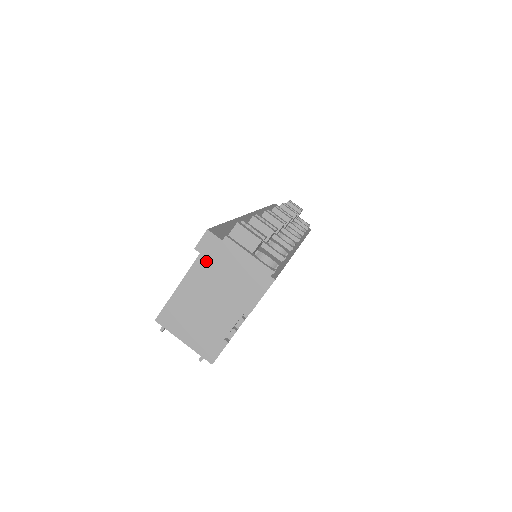
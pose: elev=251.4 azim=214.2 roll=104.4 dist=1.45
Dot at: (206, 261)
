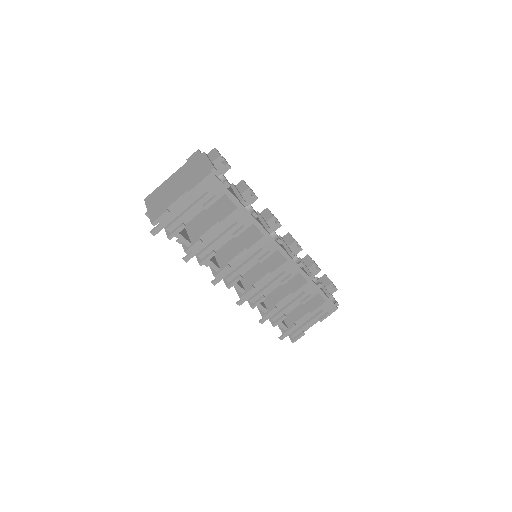
Dot at: (187, 165)
